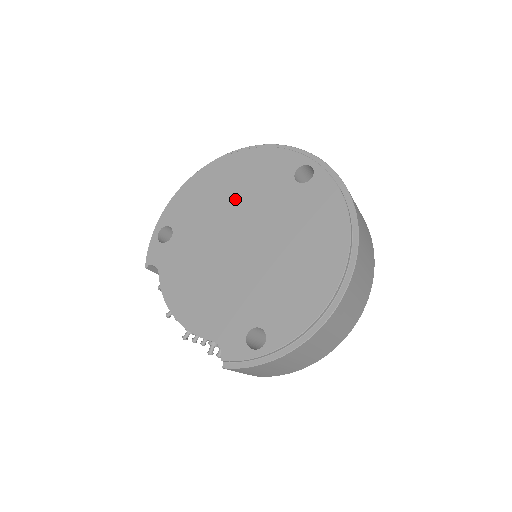
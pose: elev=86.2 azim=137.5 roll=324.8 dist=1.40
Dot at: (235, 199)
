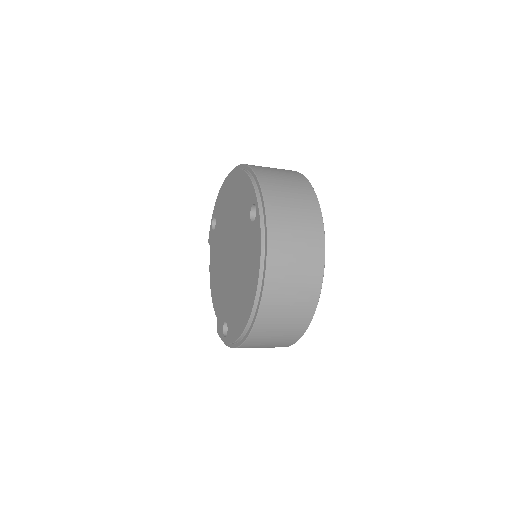
Dot at: (232, 214)
